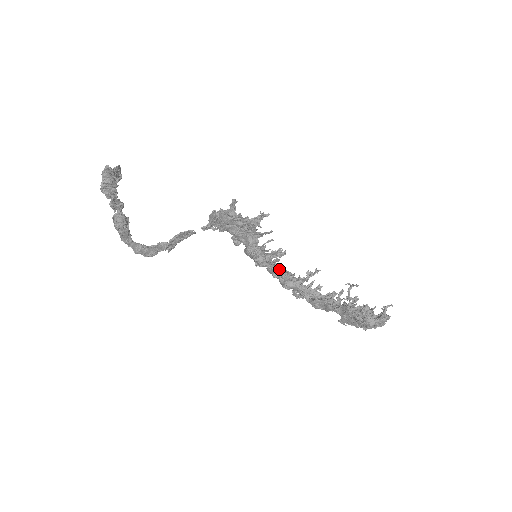
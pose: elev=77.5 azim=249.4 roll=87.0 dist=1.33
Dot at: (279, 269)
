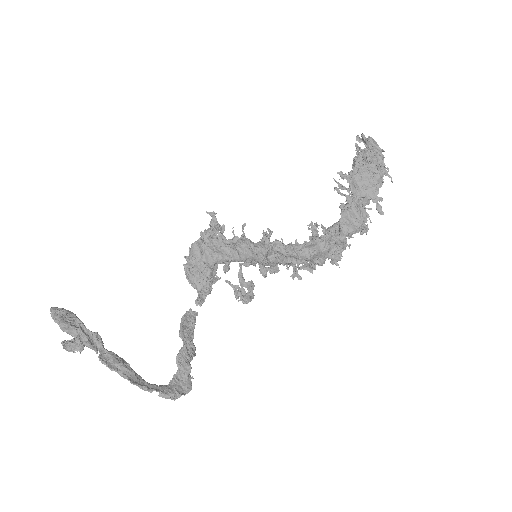
Dot at: occluded
